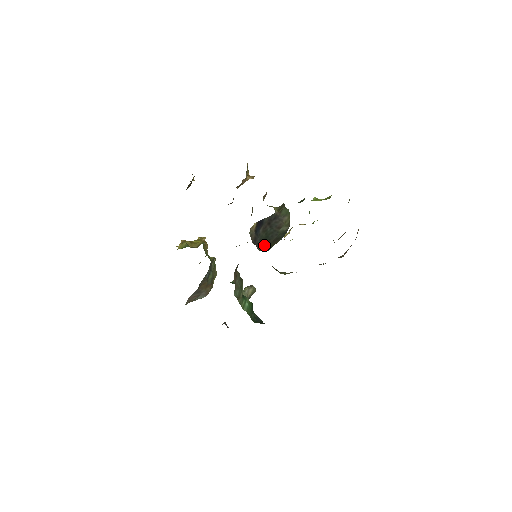
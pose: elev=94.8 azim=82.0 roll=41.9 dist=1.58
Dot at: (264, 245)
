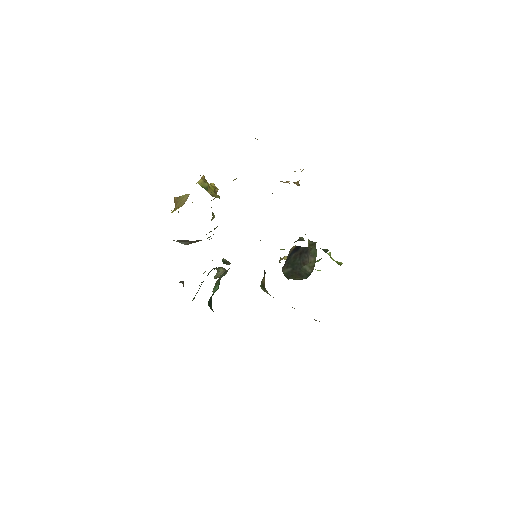
Dot at: (288, 270)
